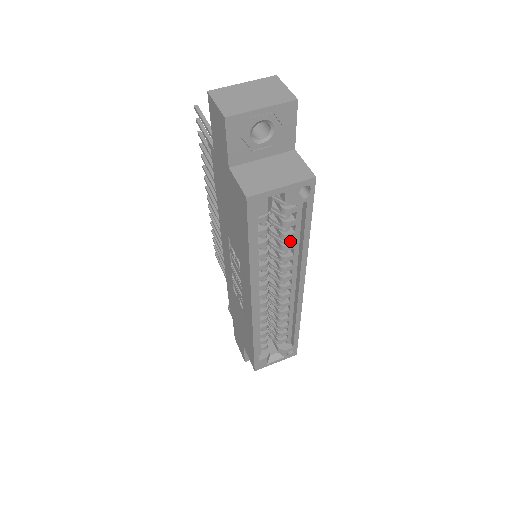
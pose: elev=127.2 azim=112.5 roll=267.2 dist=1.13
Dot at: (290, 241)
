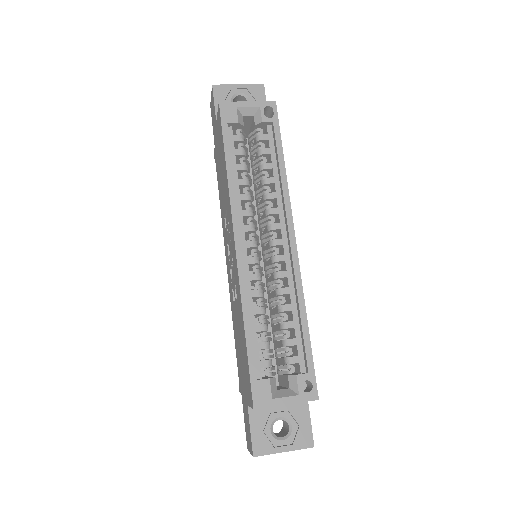
Dot at: (271, 179)
